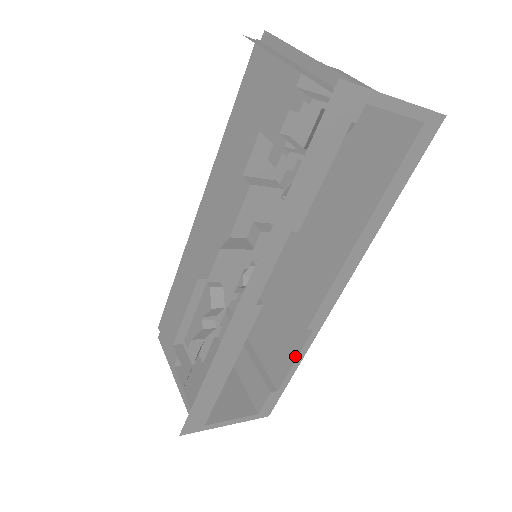
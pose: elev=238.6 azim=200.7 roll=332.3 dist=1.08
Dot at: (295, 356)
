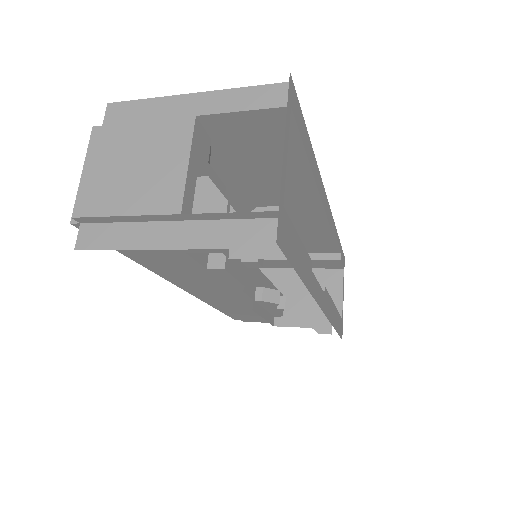
Dot at: (334, 239)
